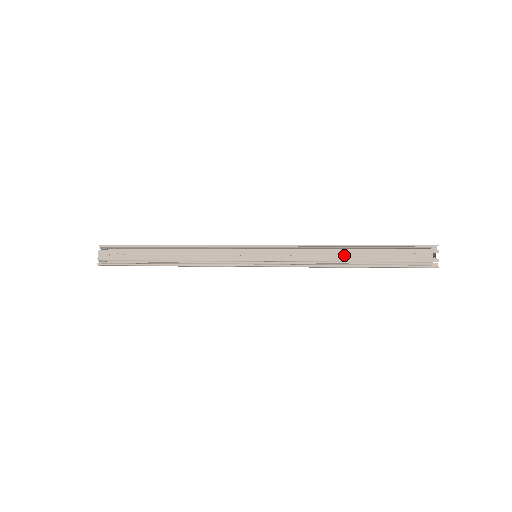
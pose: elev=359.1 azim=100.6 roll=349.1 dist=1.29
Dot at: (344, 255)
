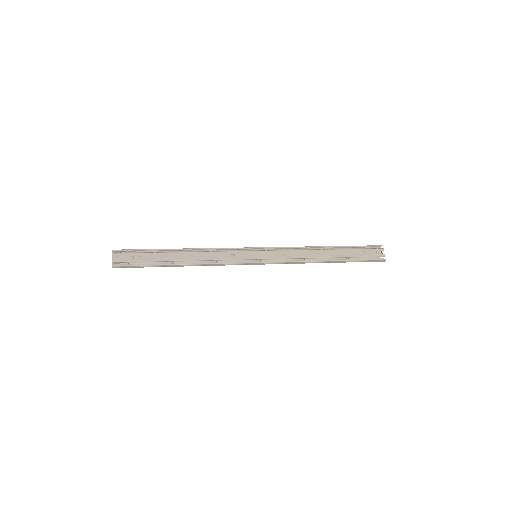
Dot at: (323, 253)
